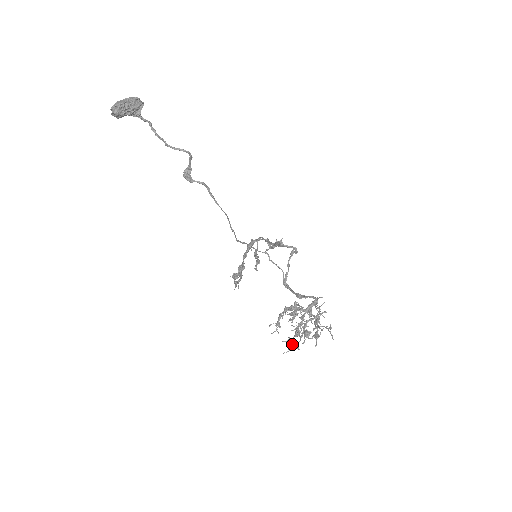
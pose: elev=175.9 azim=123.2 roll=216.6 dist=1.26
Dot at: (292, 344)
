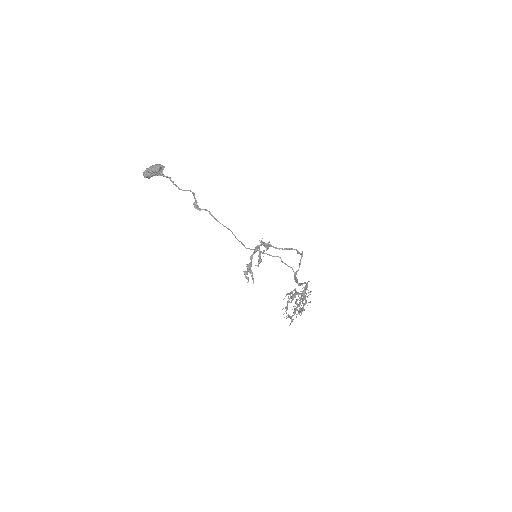
Dot at: occluded
